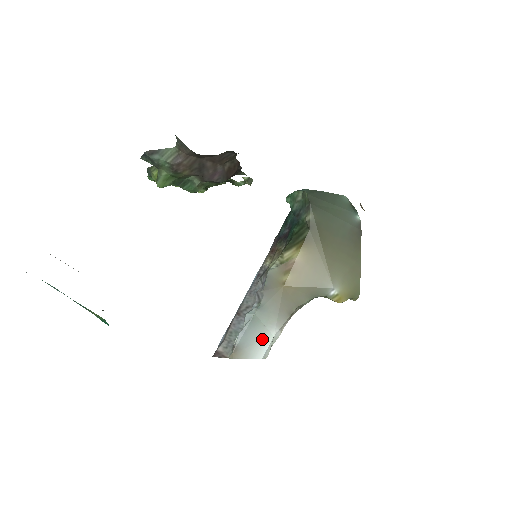
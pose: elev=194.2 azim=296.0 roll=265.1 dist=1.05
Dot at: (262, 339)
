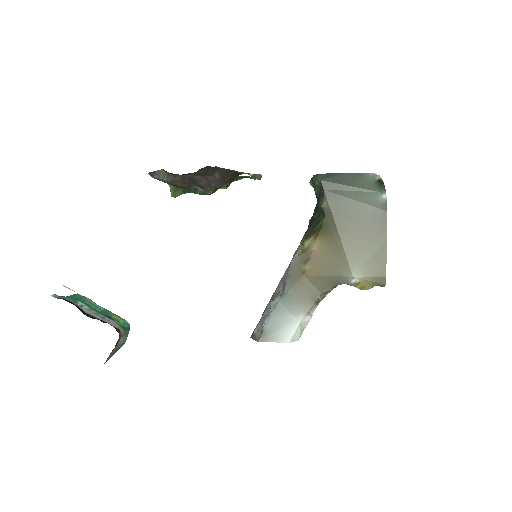
Dot at: (288, 324)
